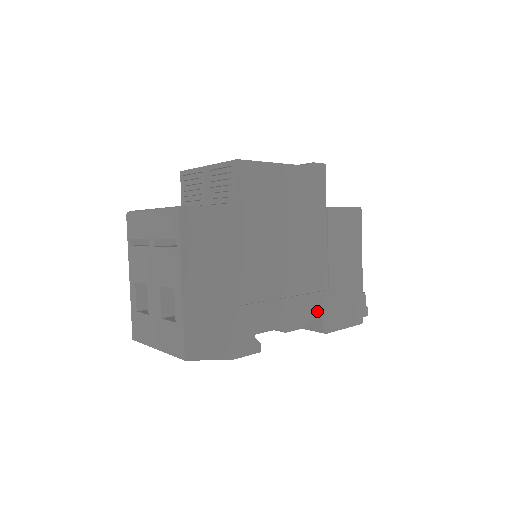
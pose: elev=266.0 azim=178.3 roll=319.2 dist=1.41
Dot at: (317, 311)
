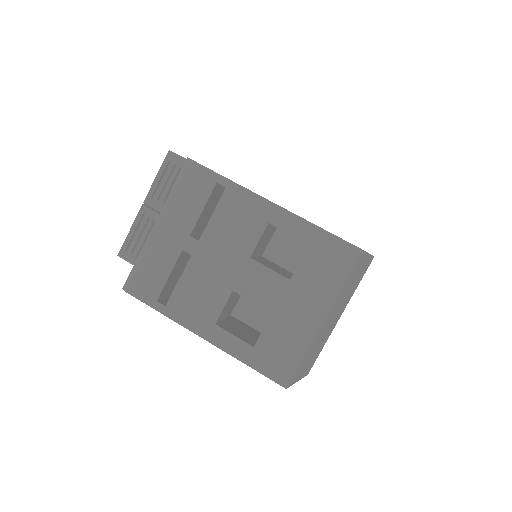
Dot at: occluded
